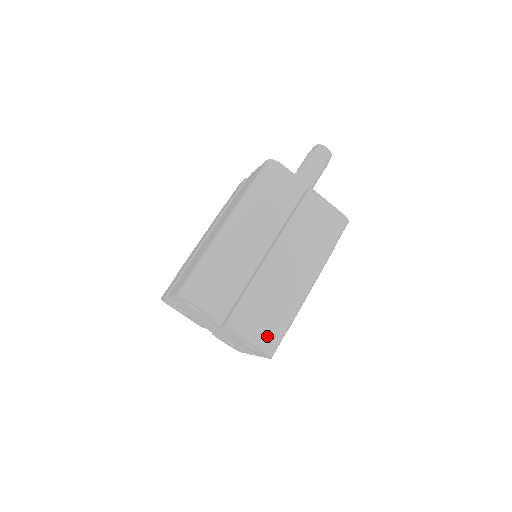
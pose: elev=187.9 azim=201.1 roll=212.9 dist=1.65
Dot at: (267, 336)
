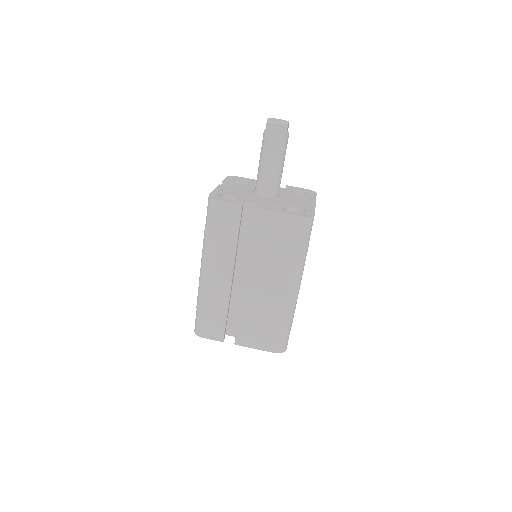
Dot at: (271, 342)
